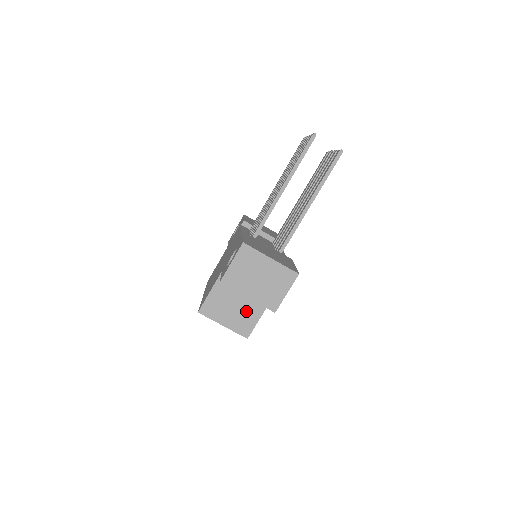
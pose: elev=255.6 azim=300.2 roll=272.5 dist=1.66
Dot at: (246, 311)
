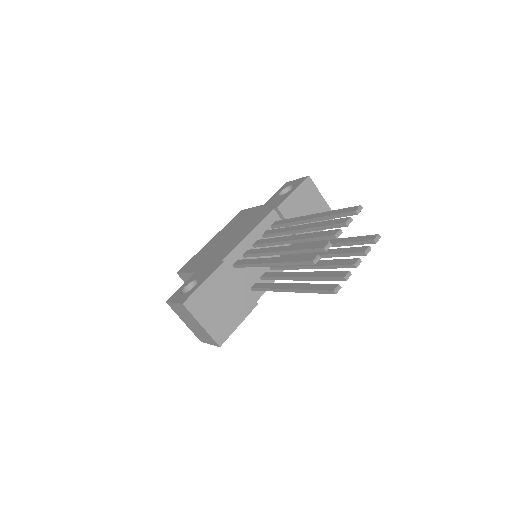
Dot at: occluded
